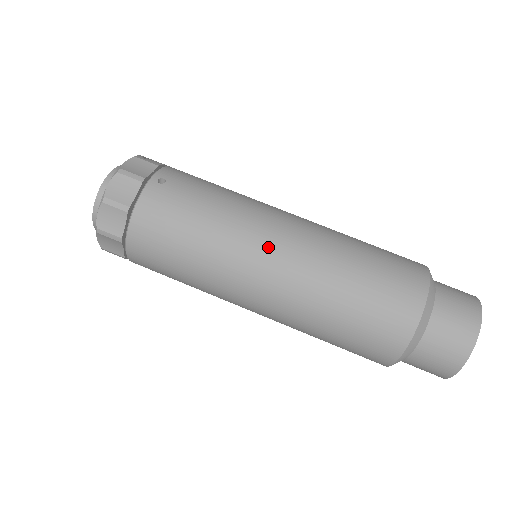
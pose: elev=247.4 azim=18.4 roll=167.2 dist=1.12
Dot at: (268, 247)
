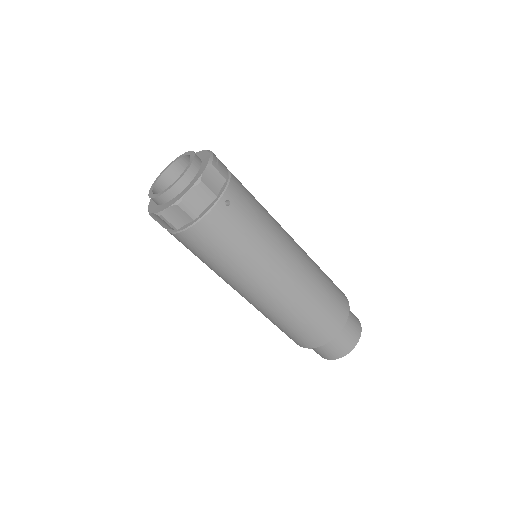
Dot at: (276, 278)
